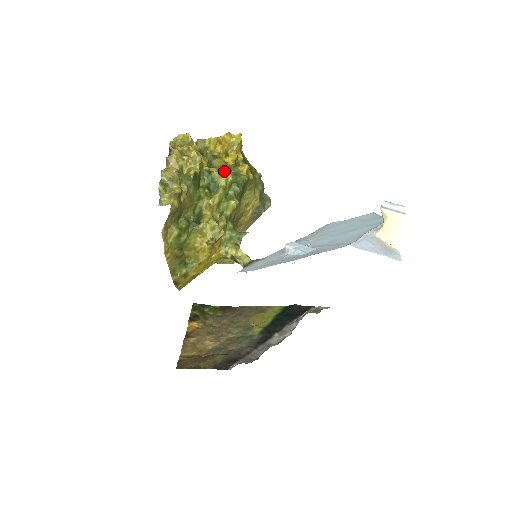
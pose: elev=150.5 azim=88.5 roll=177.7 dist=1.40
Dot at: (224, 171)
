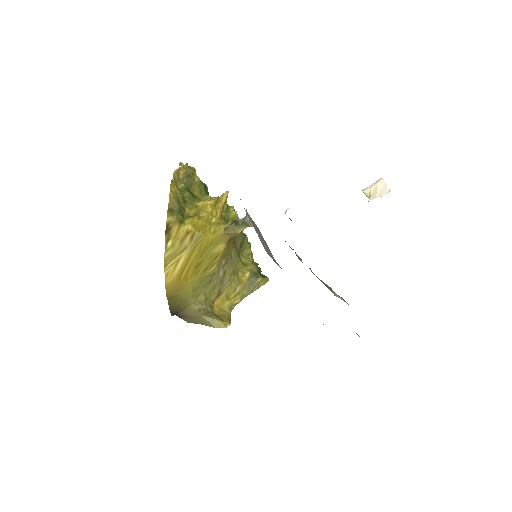
Dot at: occluded
